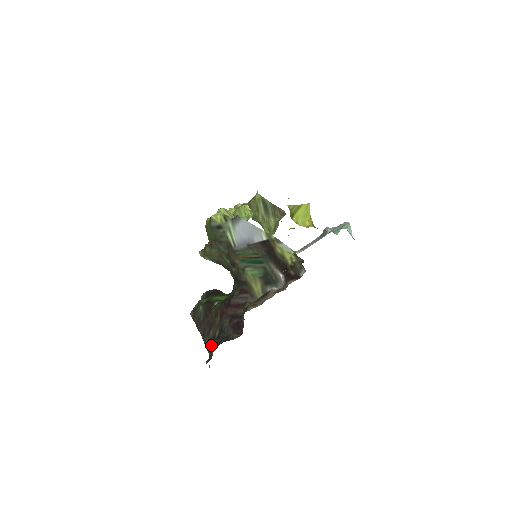
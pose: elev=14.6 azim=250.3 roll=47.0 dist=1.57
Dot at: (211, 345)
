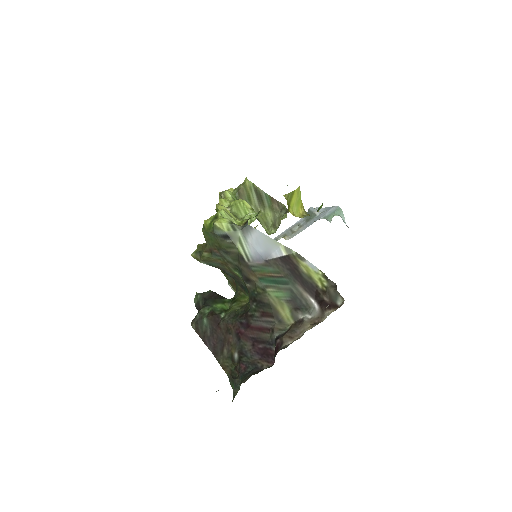
Dot at: (229, 367)
